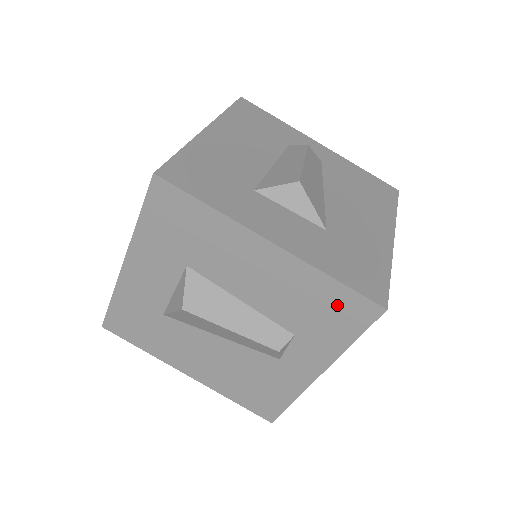
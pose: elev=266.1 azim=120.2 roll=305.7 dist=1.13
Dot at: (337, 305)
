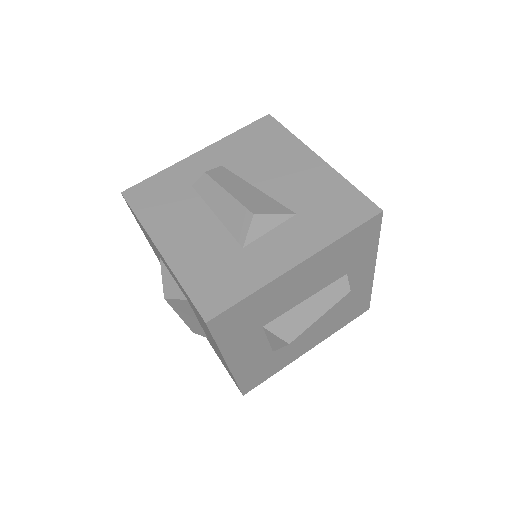
Dot at: (230, 374)
